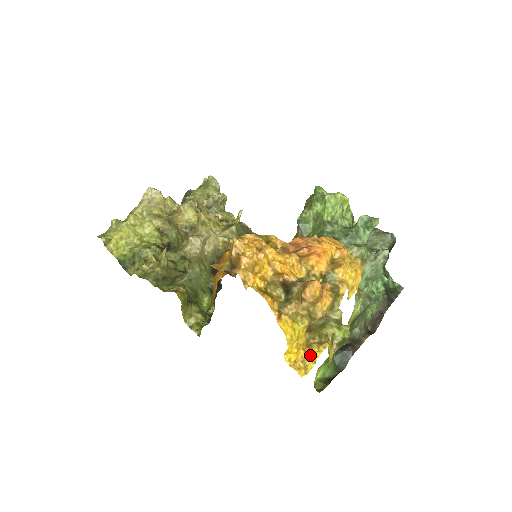
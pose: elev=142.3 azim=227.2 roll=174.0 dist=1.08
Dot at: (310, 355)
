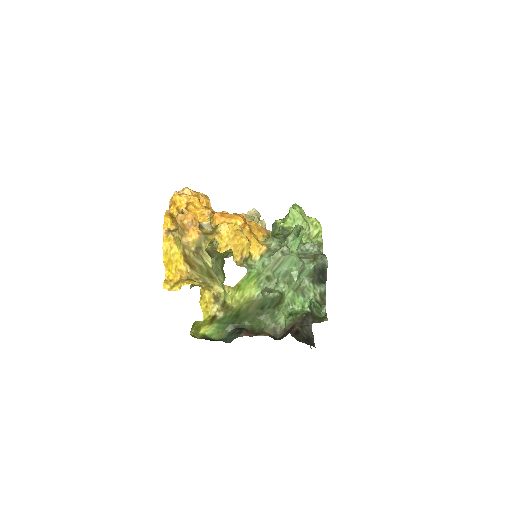
Dot at: (181, 281)
